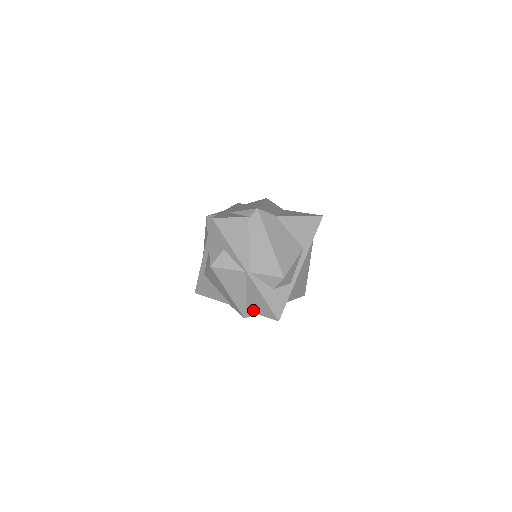
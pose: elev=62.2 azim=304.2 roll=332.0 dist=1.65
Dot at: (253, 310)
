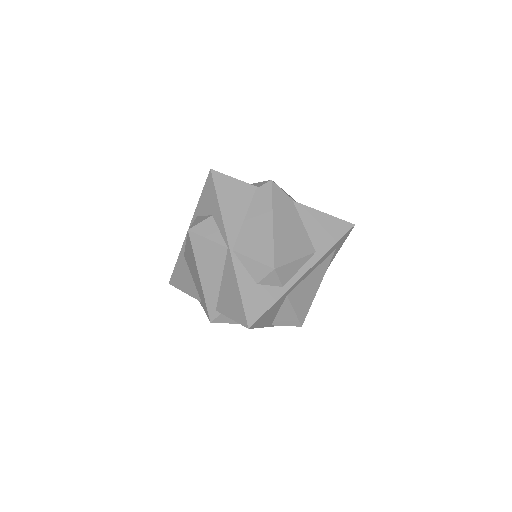
Dot at: (223, 309)
